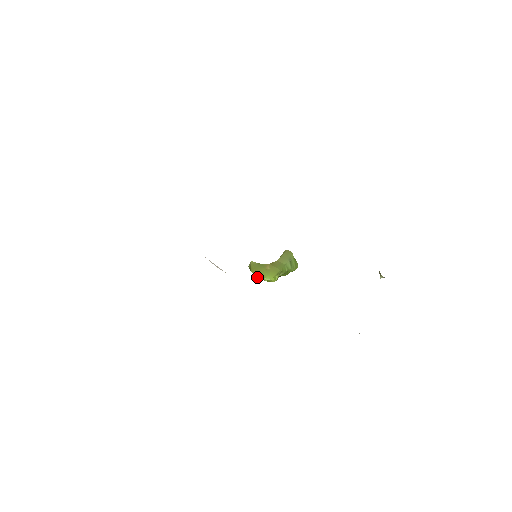
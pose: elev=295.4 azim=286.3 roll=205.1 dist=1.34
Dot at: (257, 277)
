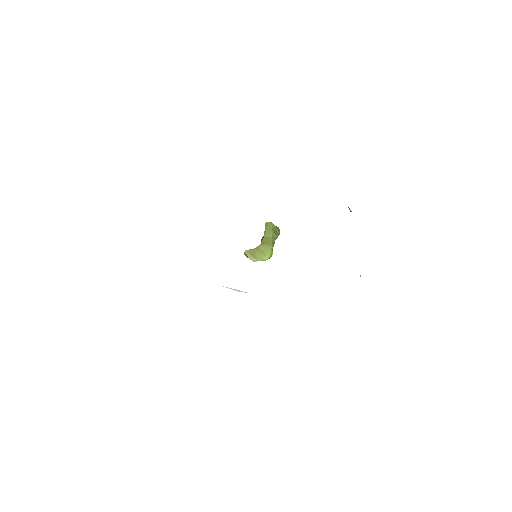
Dot at: occluded
